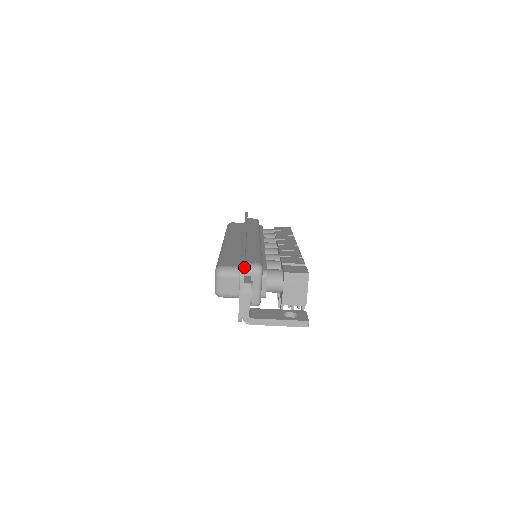
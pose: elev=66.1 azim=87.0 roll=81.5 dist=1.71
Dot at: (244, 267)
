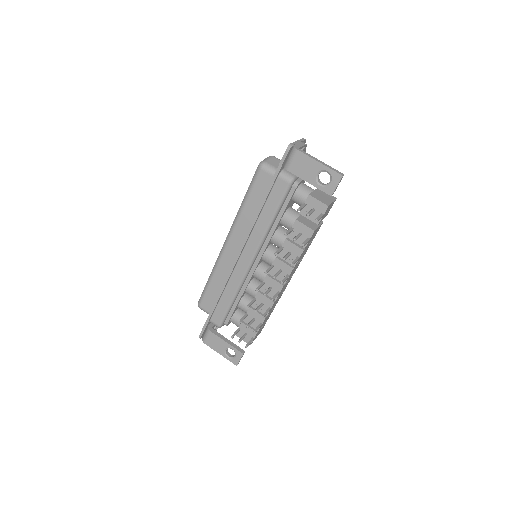
Dot at: occluded
